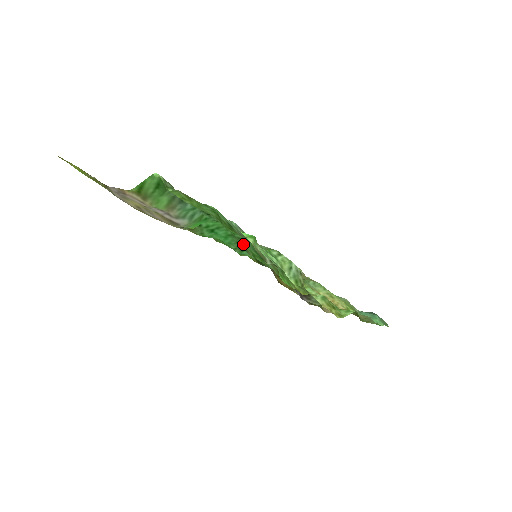
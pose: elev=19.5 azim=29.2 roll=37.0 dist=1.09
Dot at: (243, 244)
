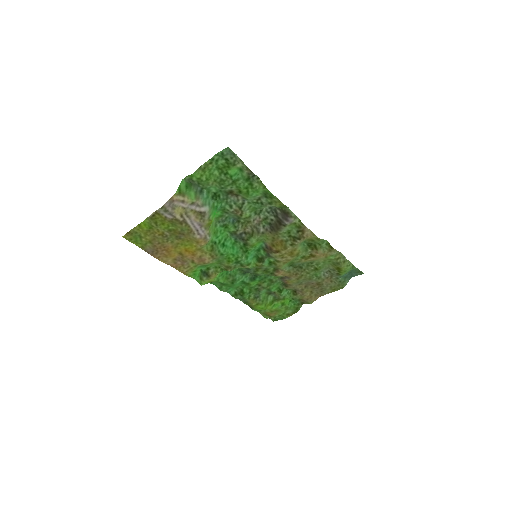
Dot at: (239, 186)
